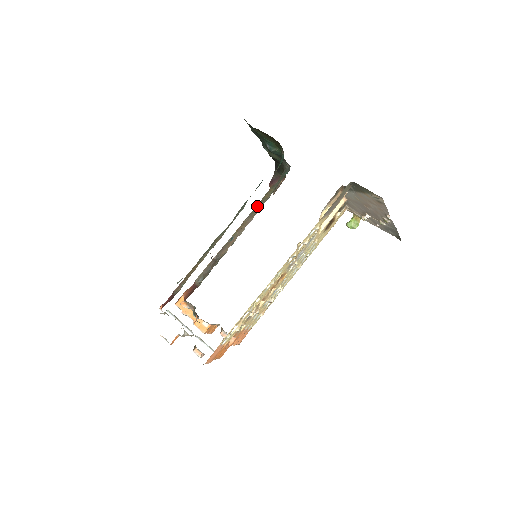
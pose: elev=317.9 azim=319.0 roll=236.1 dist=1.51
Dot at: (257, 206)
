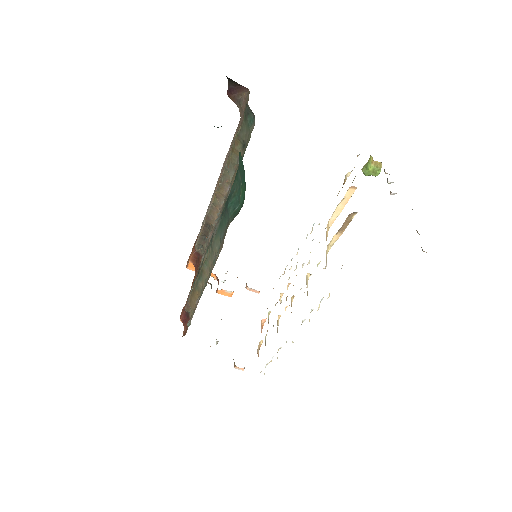
Dot at: (227, 166)
